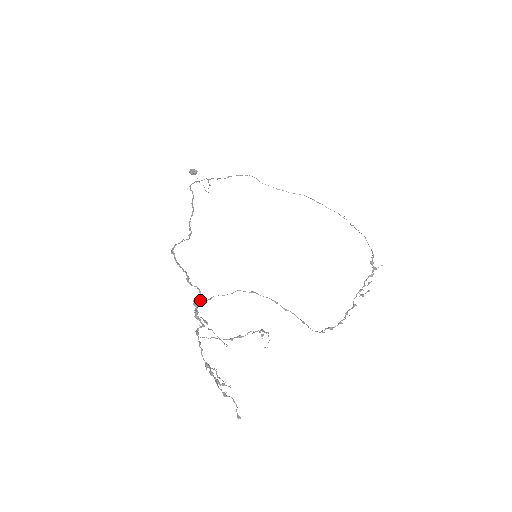
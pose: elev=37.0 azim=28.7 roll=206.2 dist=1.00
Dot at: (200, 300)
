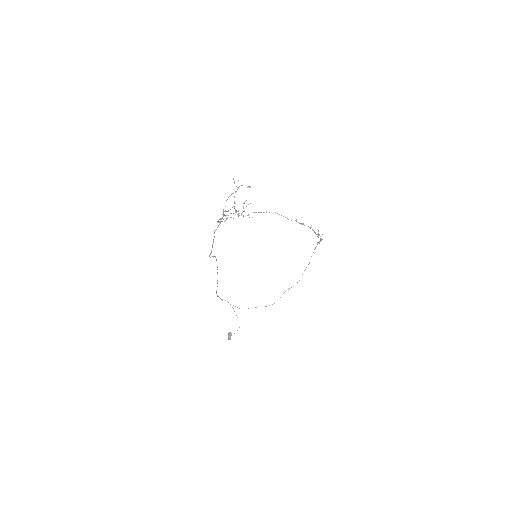
Dot at: (220, 222)
